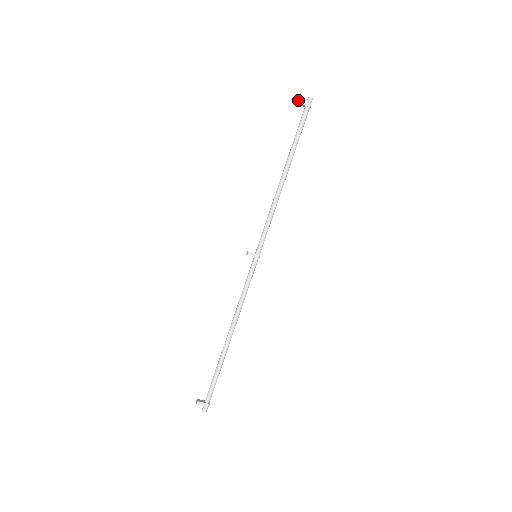
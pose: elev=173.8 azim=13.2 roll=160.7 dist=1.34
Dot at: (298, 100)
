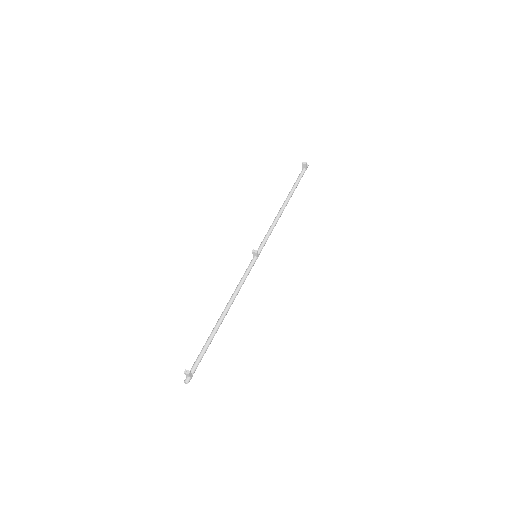
Dot at: occluded
